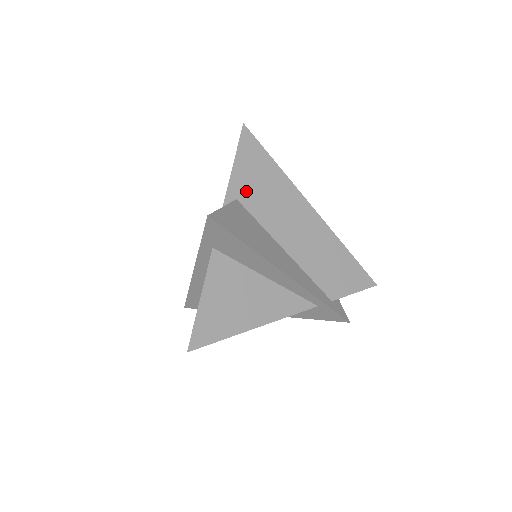
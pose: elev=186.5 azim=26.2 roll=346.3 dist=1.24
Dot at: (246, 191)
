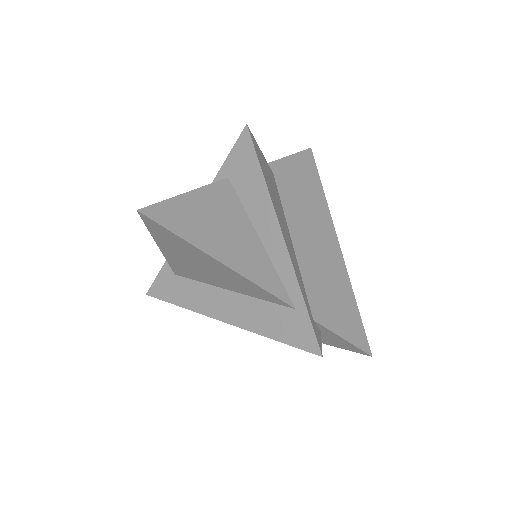
Dot at: (285, 177)
